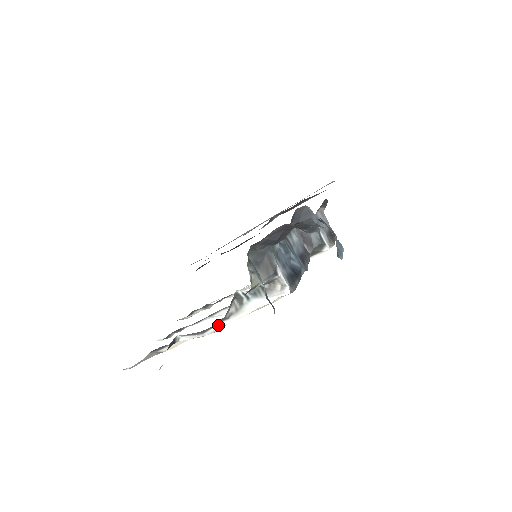
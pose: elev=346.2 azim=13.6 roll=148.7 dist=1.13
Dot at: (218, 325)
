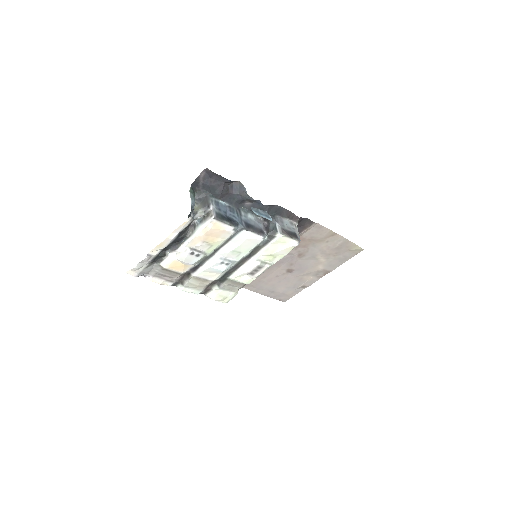
Dot at: (184, 243)
